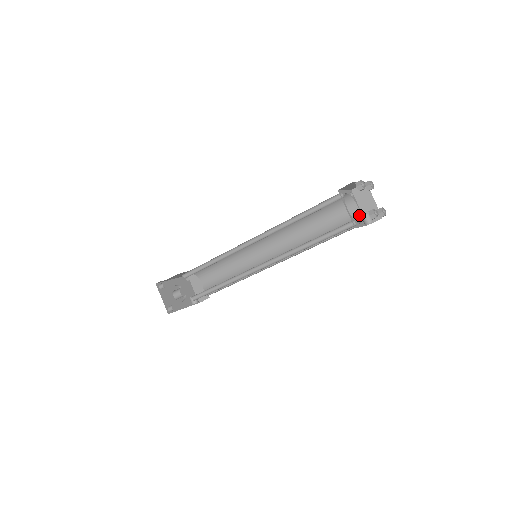
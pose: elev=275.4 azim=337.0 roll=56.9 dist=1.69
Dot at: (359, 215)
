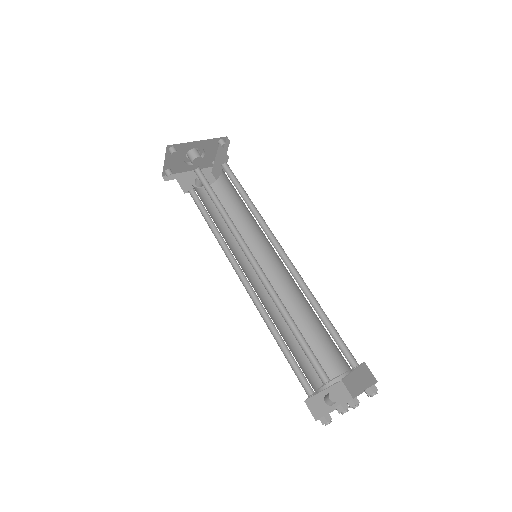
Dot at: (342, 376)
